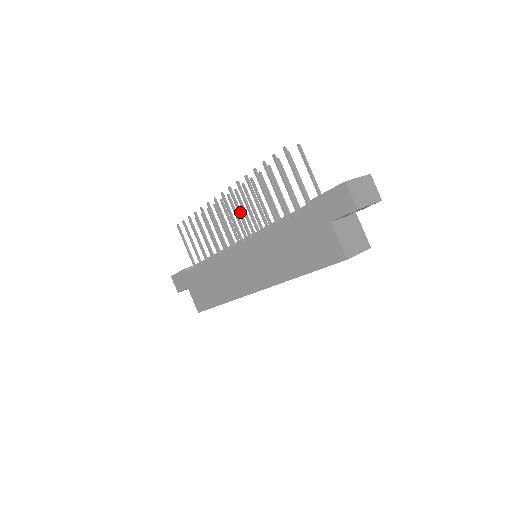
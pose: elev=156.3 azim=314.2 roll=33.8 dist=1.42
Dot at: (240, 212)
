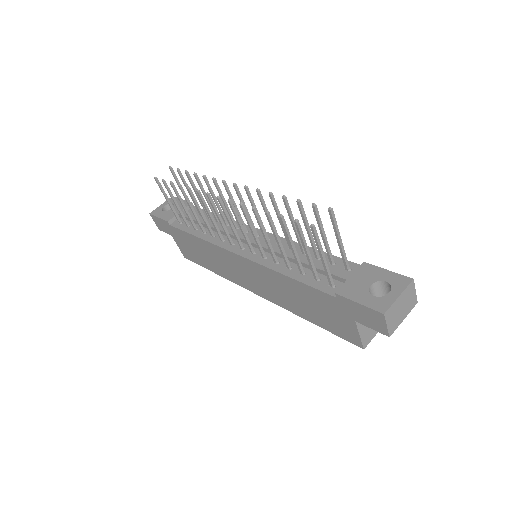
Dot at: (242, 227)
